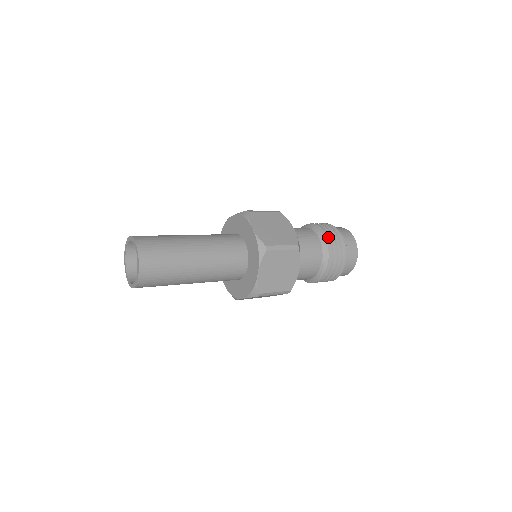
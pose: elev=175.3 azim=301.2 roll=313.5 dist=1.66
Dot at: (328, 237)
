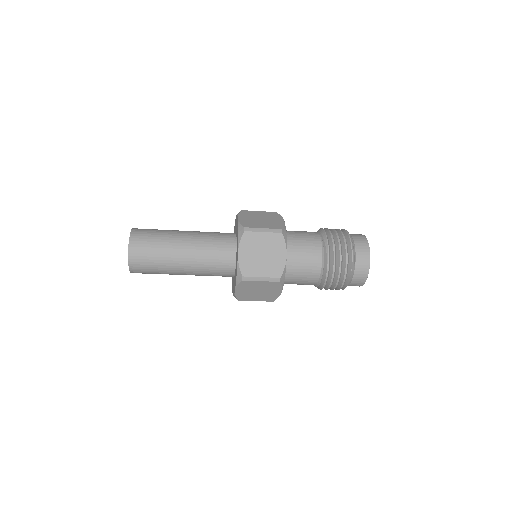
Dot at: occluded
